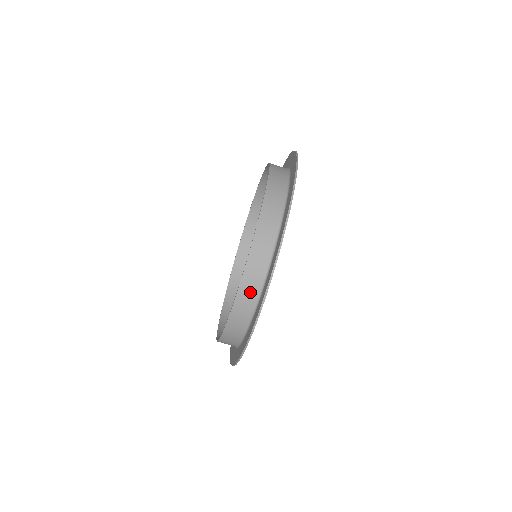
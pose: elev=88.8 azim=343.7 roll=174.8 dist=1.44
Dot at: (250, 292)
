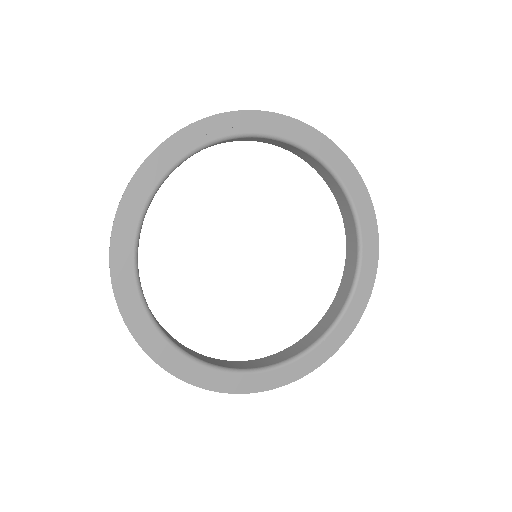
Dot at: occluded
